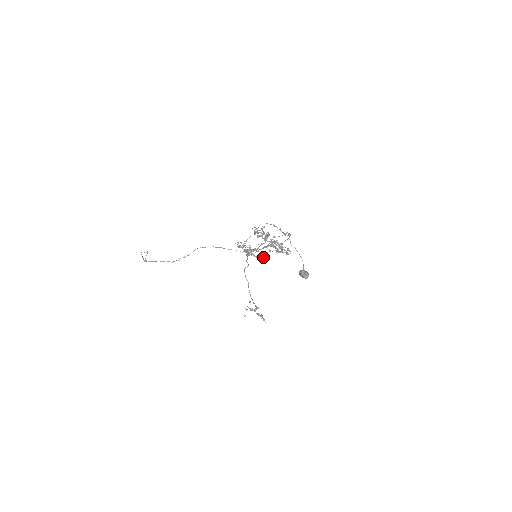
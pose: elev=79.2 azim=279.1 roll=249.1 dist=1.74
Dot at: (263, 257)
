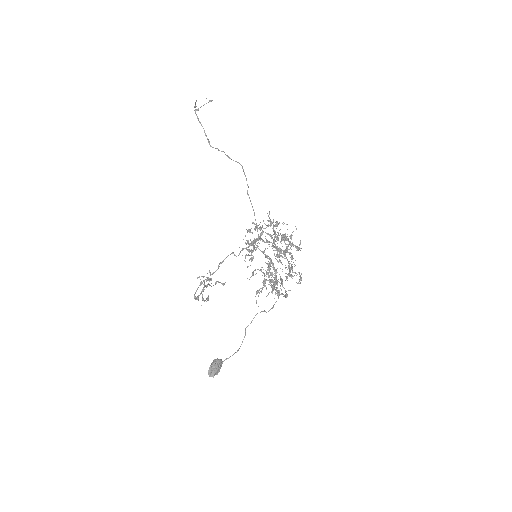
Dot at: occluded
